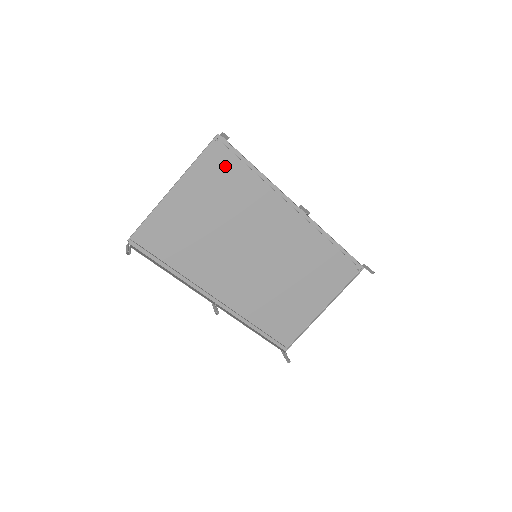
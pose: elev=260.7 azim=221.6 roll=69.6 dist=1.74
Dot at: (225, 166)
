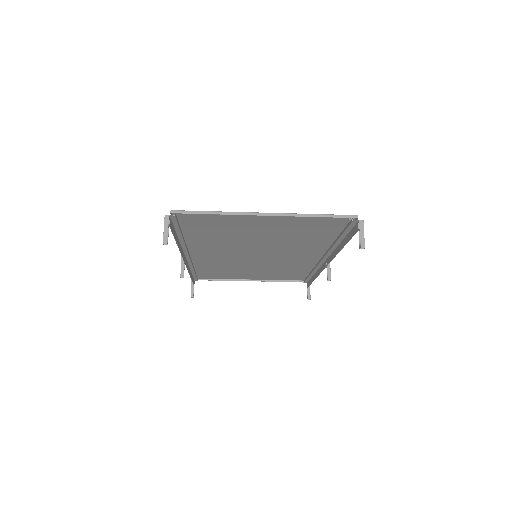
Dot at: (326, 226)
